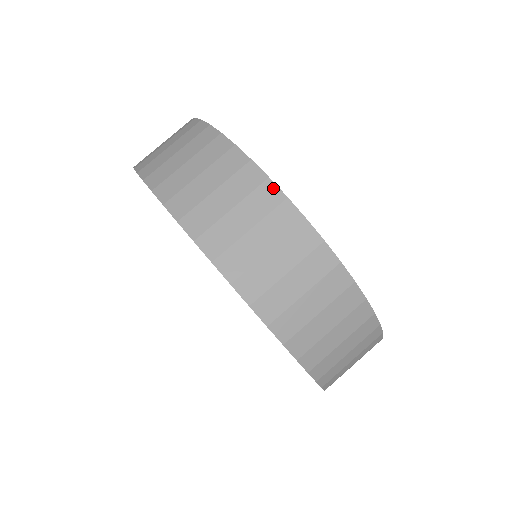
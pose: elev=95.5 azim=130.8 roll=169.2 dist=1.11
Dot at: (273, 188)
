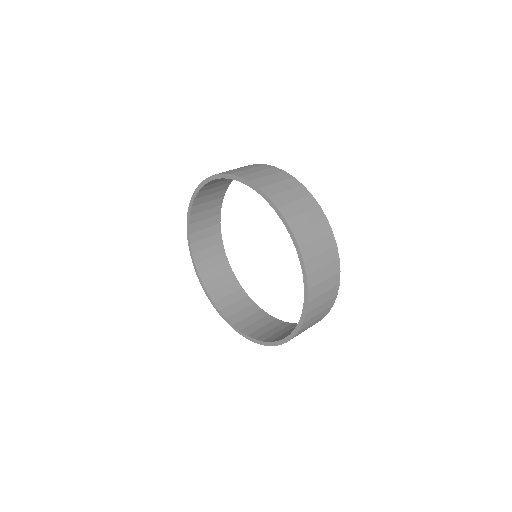
Dot at: (322, 212)
